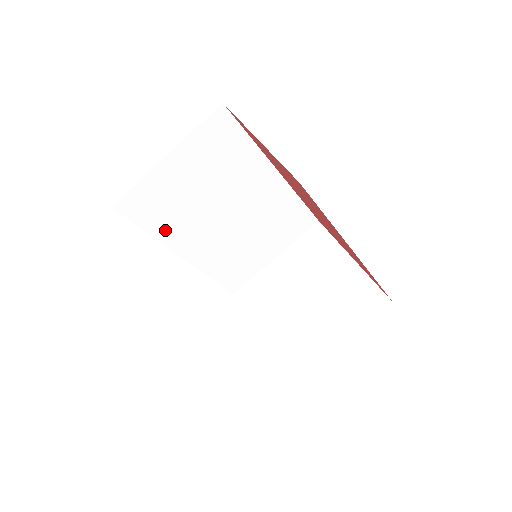
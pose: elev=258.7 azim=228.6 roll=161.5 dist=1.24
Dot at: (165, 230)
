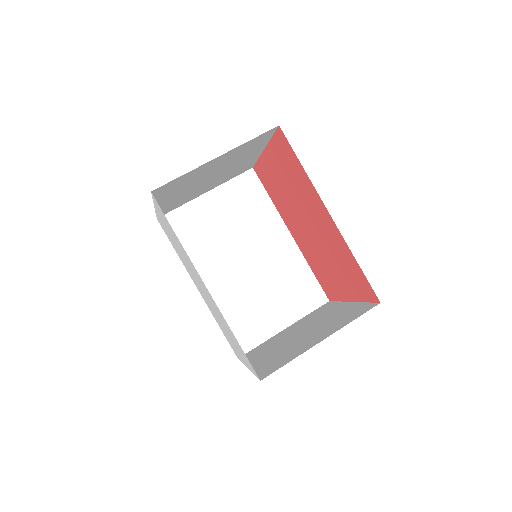
Dot at: (191, 255)
